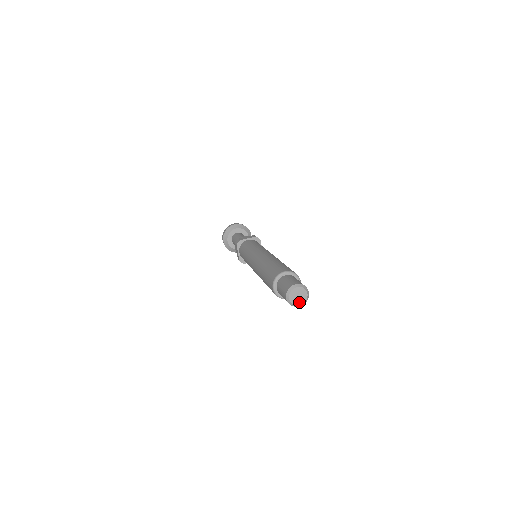
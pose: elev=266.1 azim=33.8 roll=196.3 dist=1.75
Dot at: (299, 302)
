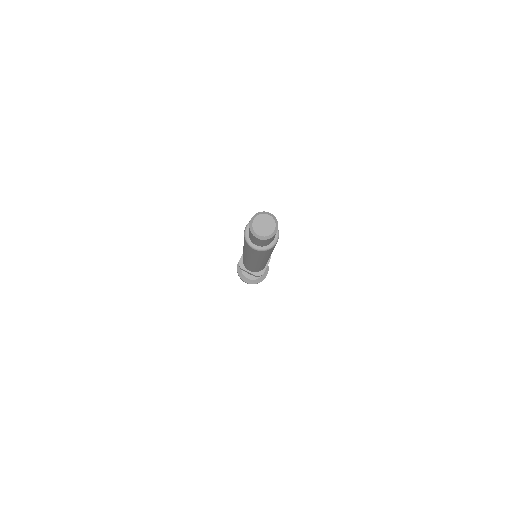
Dot at: (260, 232)
